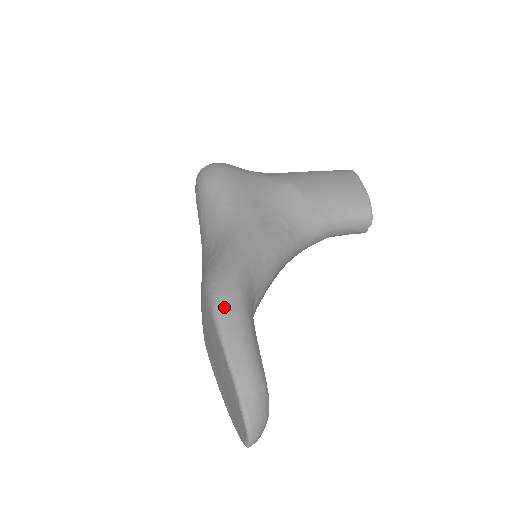
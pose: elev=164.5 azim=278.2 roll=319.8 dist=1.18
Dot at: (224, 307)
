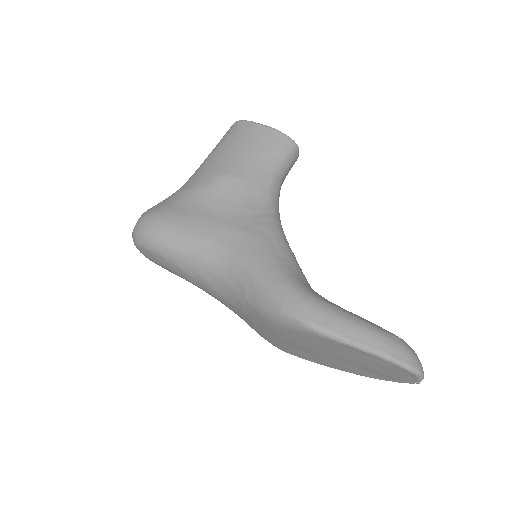
Dot at: (315, 318)
